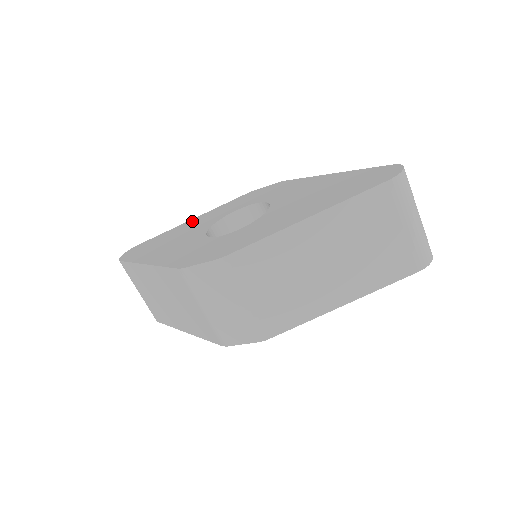
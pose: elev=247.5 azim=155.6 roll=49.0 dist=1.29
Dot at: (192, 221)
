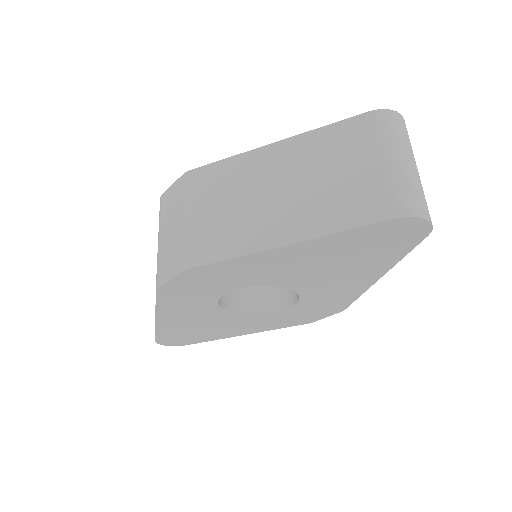
Dot at: occluded
